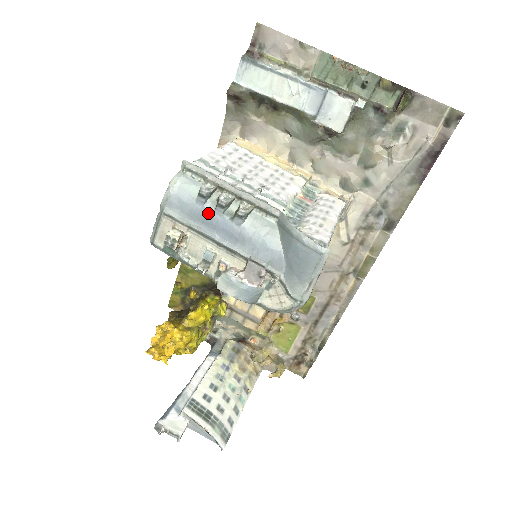
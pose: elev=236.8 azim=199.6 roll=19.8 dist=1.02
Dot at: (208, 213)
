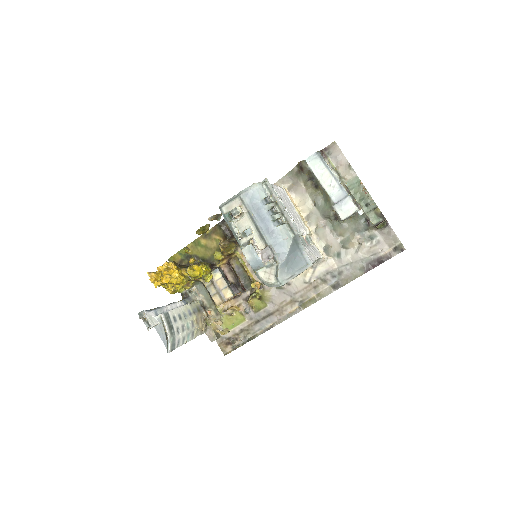
Dot at: (263, 211)
